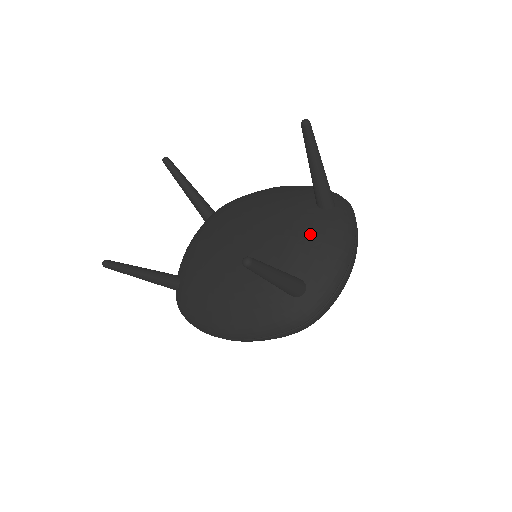
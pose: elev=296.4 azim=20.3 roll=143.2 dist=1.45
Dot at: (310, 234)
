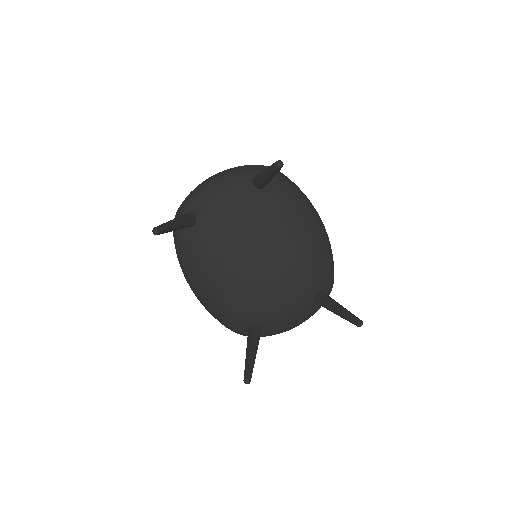
Dot at: (292, 315)
